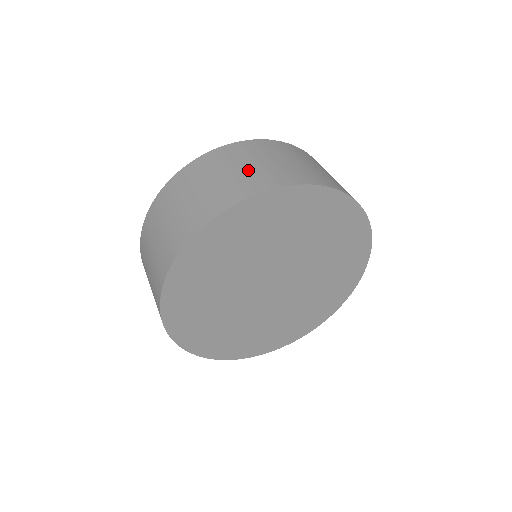
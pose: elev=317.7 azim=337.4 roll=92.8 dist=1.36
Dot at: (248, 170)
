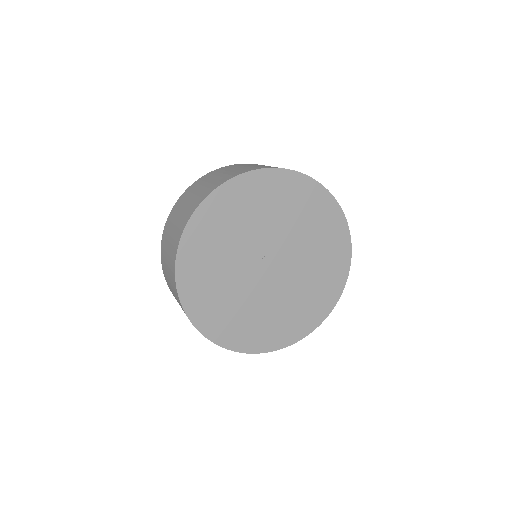
Dot at: (231, 171)
